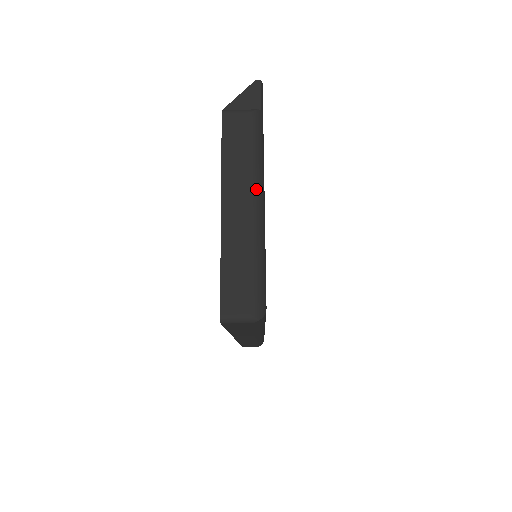
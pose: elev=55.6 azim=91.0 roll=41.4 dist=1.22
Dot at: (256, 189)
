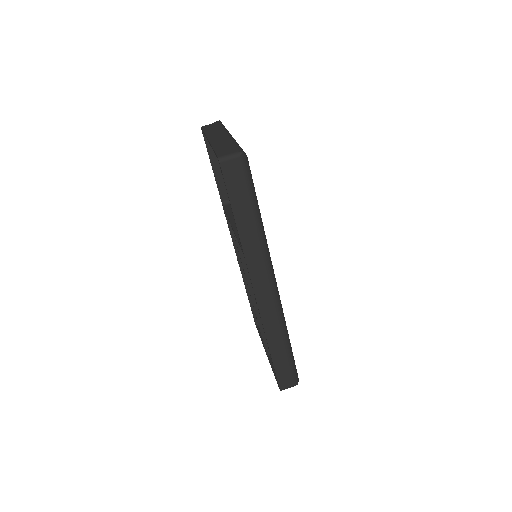
Dot at: (227, 133)
